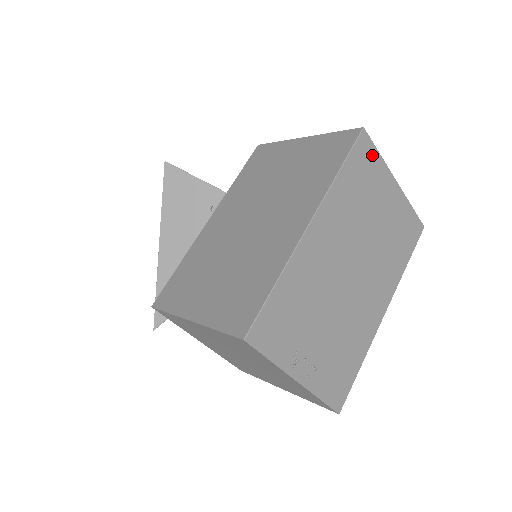
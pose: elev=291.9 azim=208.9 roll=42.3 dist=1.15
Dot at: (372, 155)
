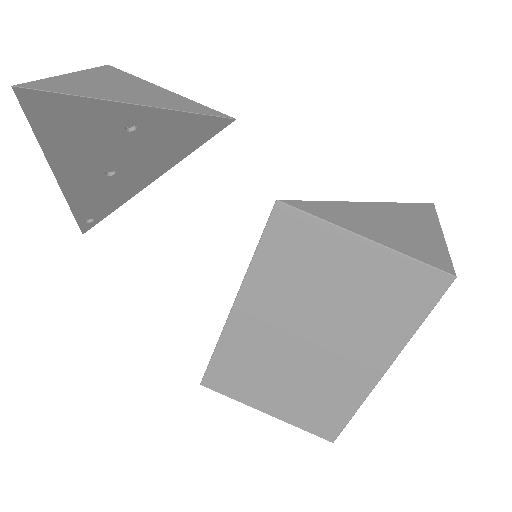
Dot at: occluded
